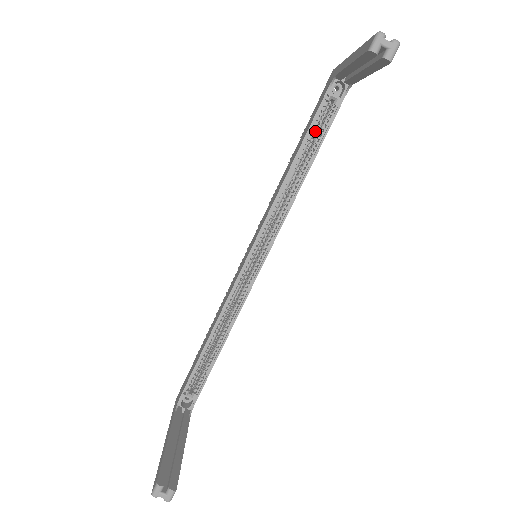
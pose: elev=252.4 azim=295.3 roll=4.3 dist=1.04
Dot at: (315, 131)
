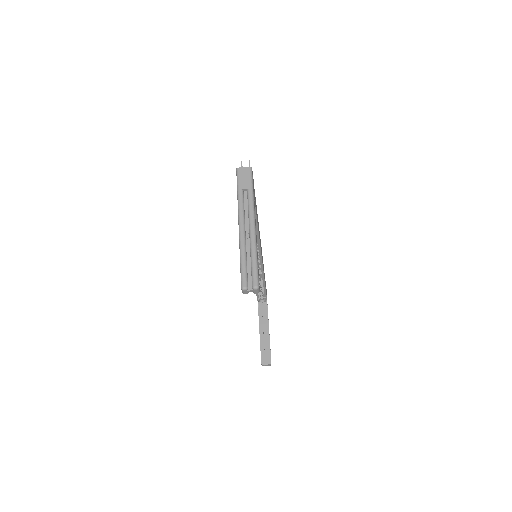
Dot at: occluded
